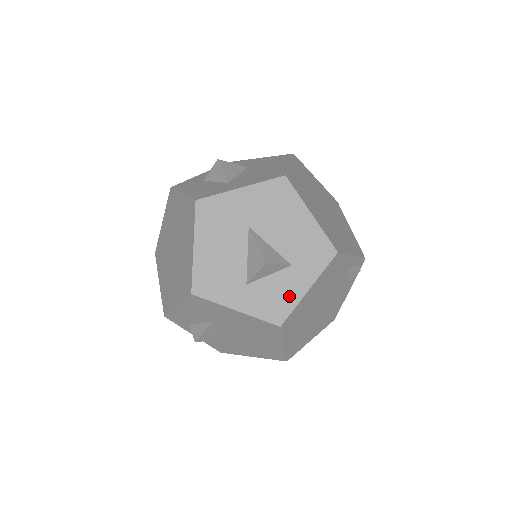
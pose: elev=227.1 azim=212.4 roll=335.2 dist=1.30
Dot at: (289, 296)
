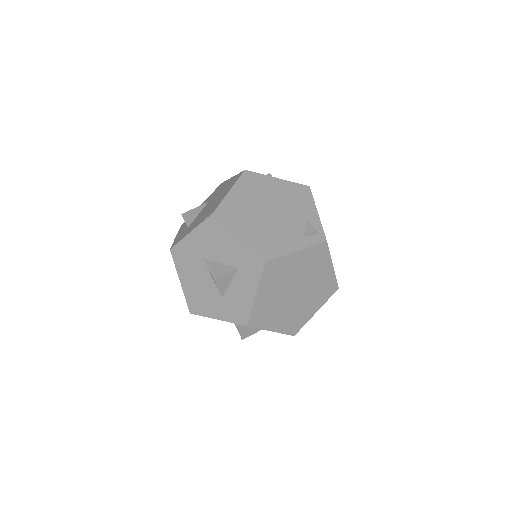
Dot at: occluded
